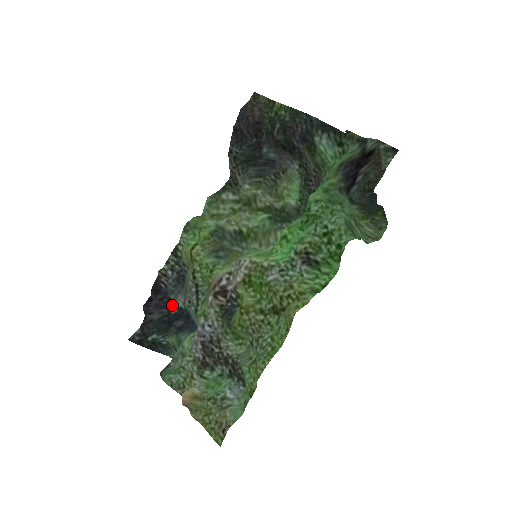
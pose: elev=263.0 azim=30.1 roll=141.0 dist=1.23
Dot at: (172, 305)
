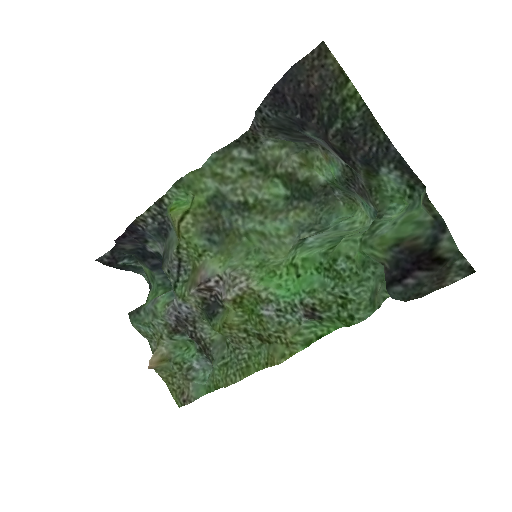
Dot at: (149, 246)
